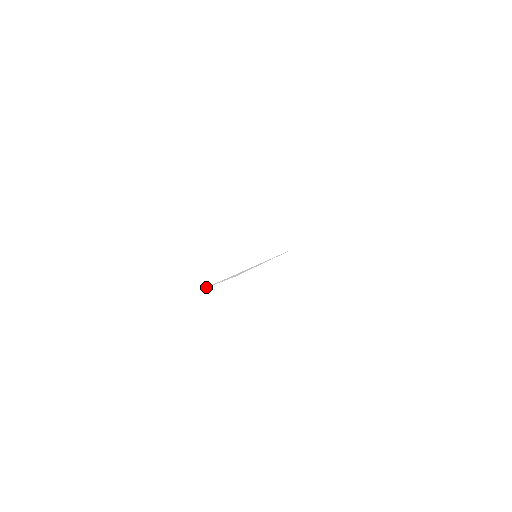
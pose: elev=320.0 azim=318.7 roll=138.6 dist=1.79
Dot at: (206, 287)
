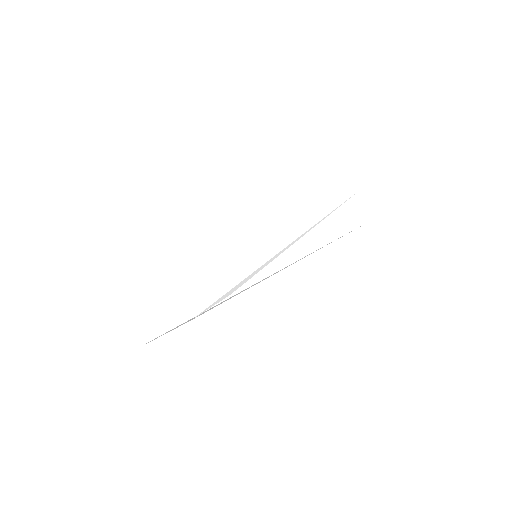
Dot at: occluded
